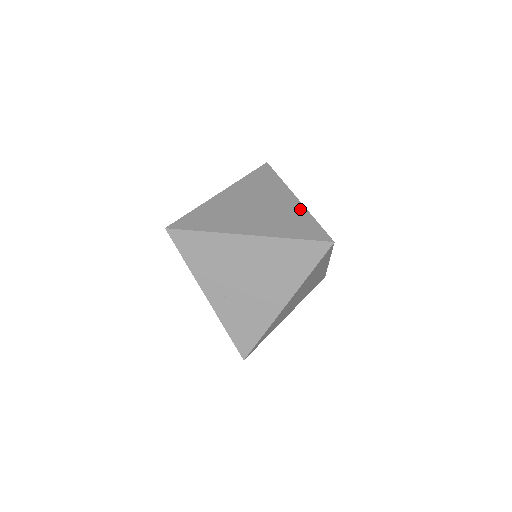
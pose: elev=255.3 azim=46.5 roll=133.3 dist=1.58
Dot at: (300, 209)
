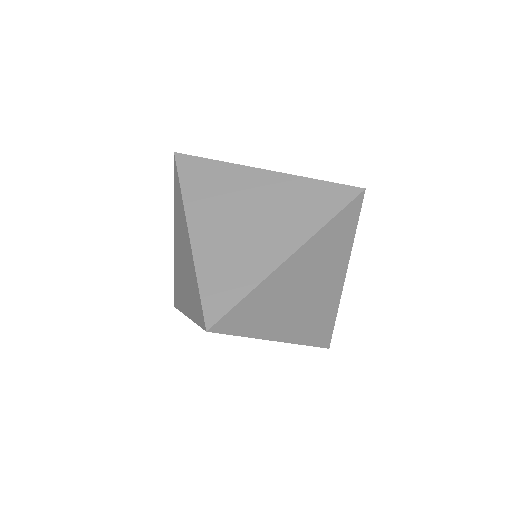
Dot at: (336, 300)
